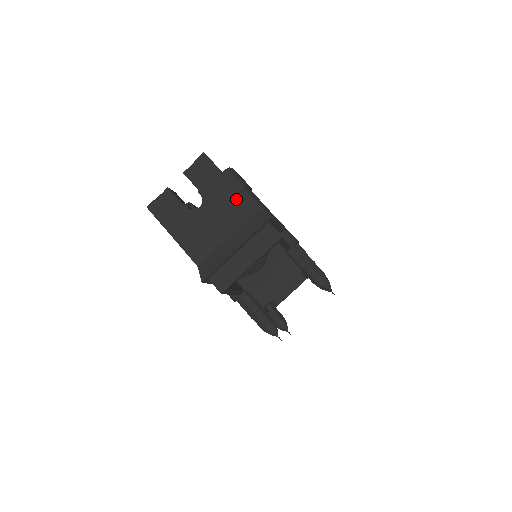
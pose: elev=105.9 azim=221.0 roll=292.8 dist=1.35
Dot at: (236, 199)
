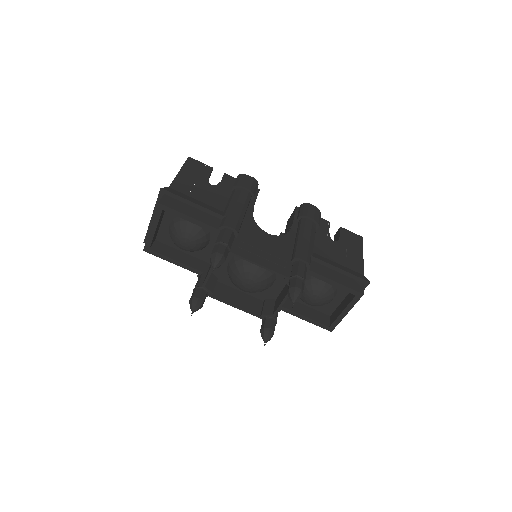
Dot at: occluded
